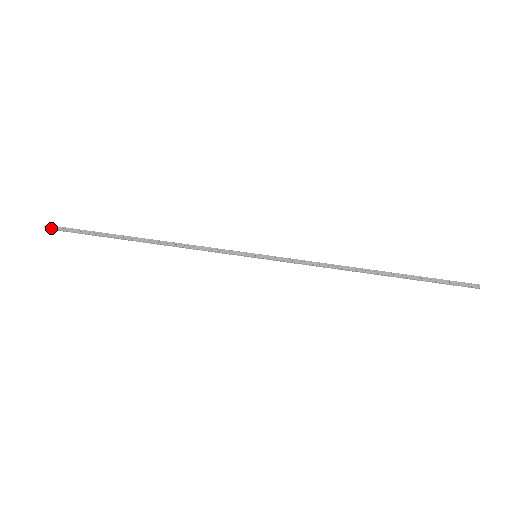
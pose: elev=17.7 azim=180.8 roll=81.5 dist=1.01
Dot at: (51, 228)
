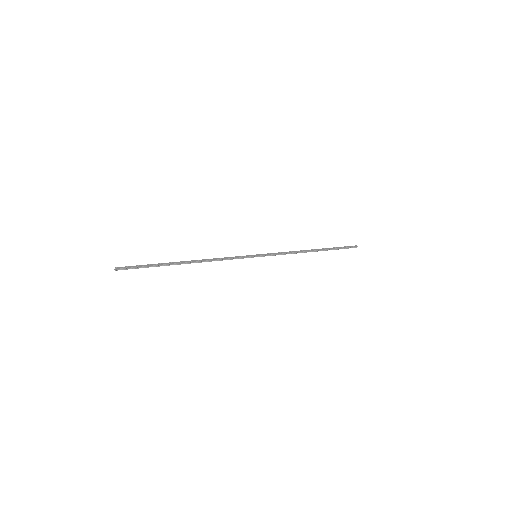
Dot at: (121, 268)
